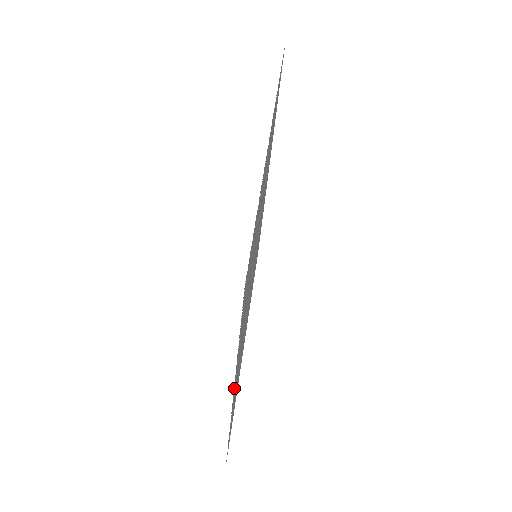
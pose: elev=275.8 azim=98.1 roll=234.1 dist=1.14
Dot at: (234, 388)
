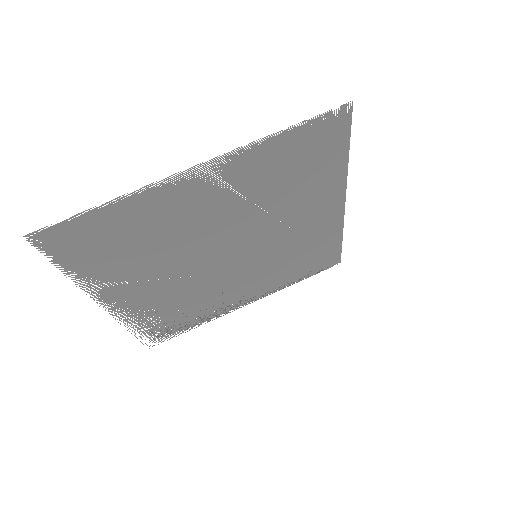
Dot at: occluded
